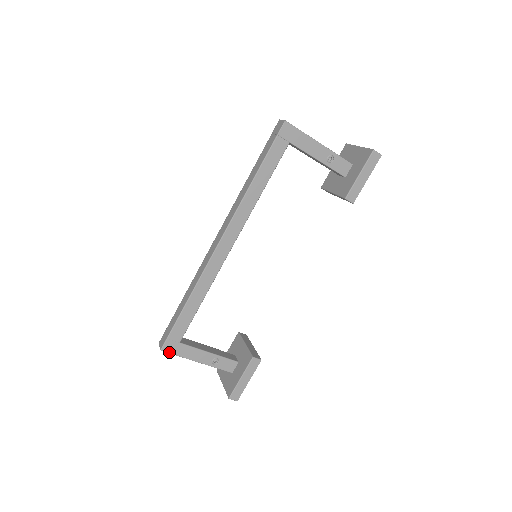
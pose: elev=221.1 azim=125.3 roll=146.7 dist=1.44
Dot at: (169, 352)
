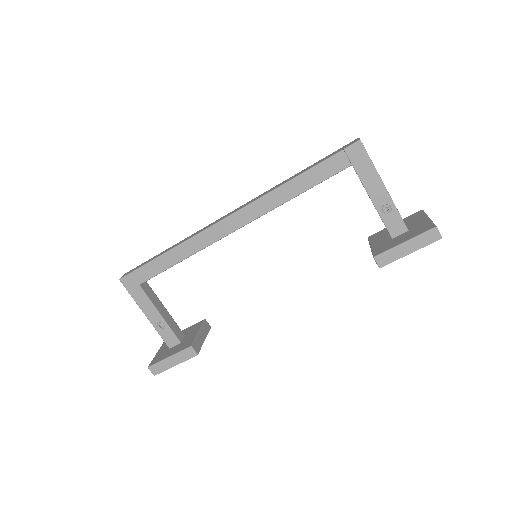
Dot at: (125, 286)
